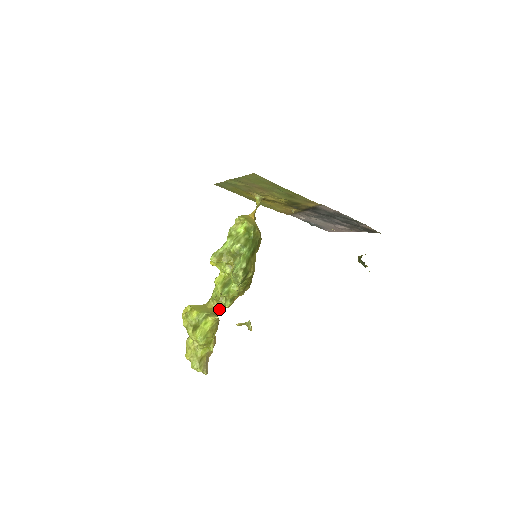
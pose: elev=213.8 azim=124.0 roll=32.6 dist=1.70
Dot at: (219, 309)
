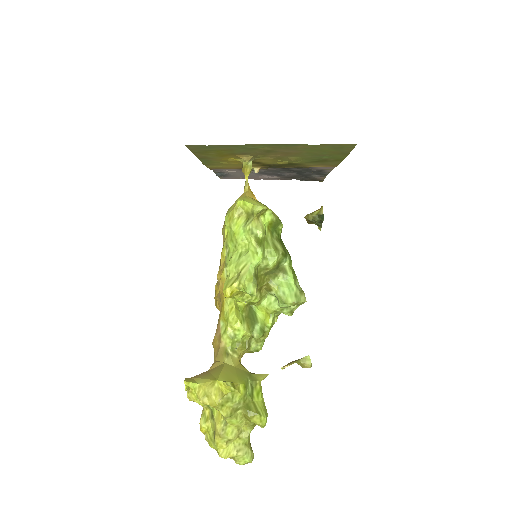
Dot at: (240, 358)
